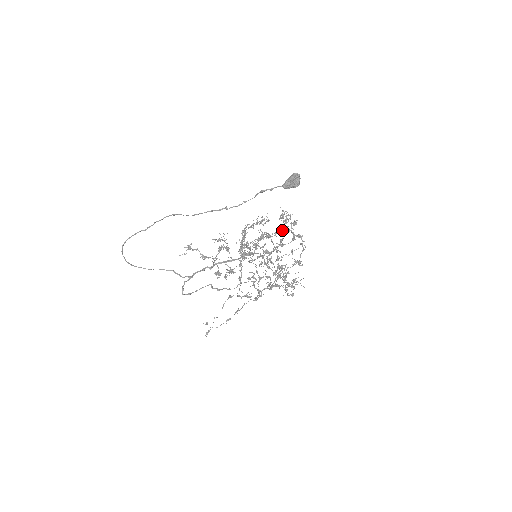
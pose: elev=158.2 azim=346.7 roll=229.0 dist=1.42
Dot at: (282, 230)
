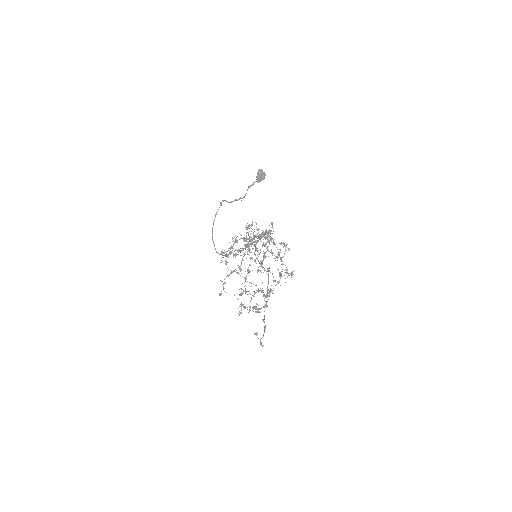
Dot at: occluded
